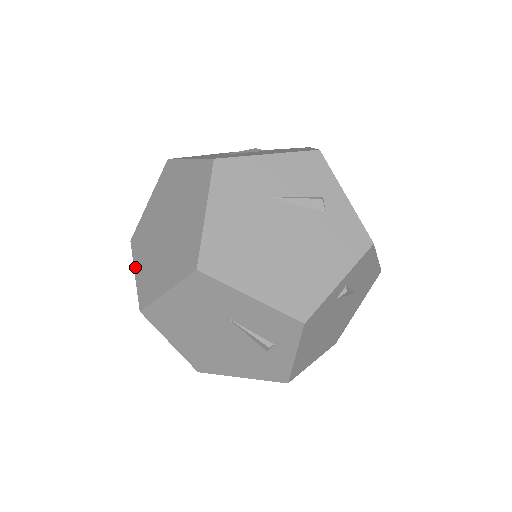
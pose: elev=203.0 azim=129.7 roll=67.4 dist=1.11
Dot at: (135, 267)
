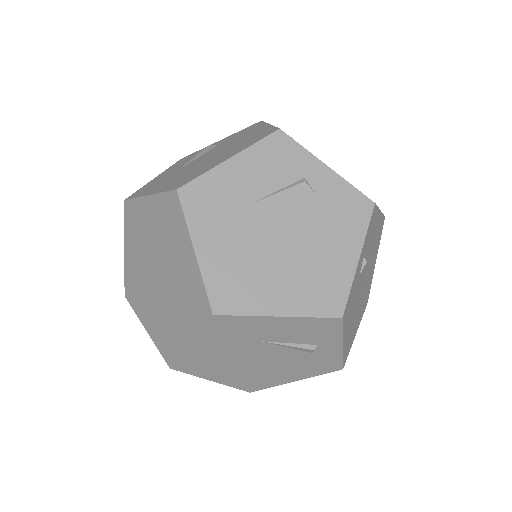
Dot at: (143, 323)
